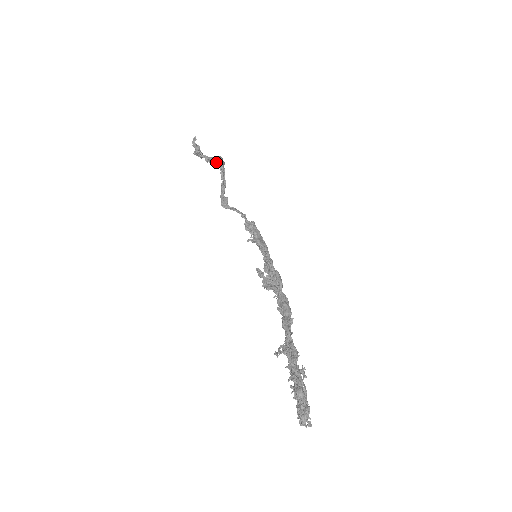
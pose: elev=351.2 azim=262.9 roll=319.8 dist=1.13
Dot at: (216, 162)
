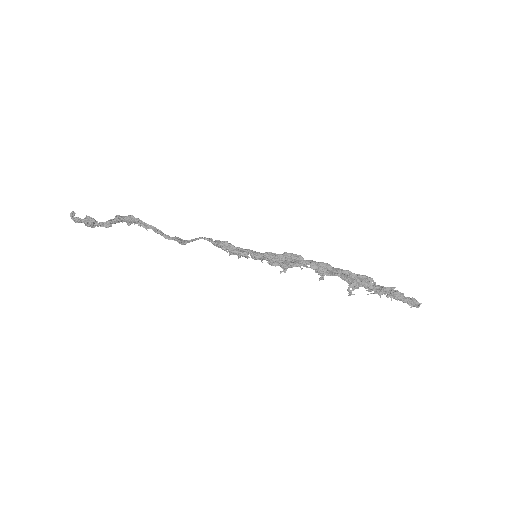
Dot at: (119, 222)
